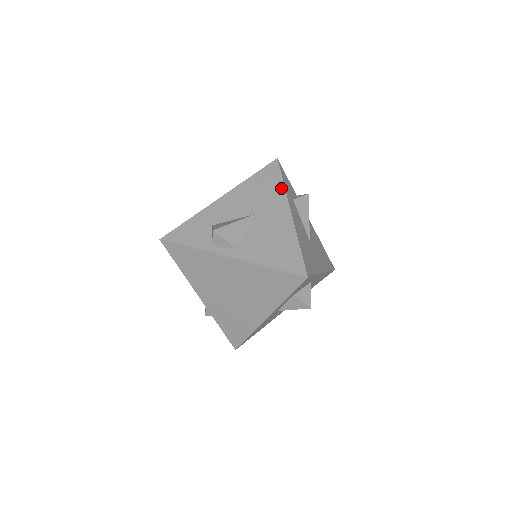
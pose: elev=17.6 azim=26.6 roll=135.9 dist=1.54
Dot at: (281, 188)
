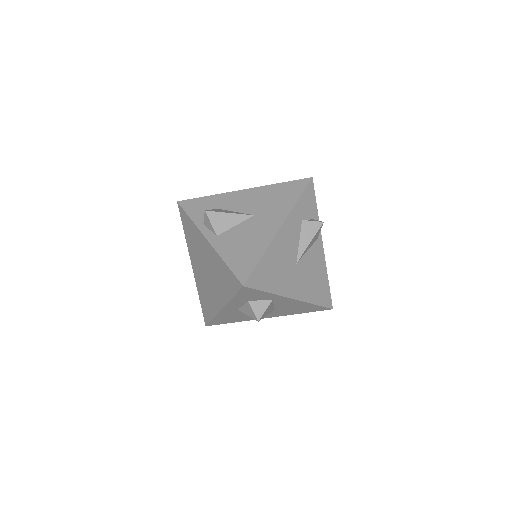
Dot at: (292, 204)
